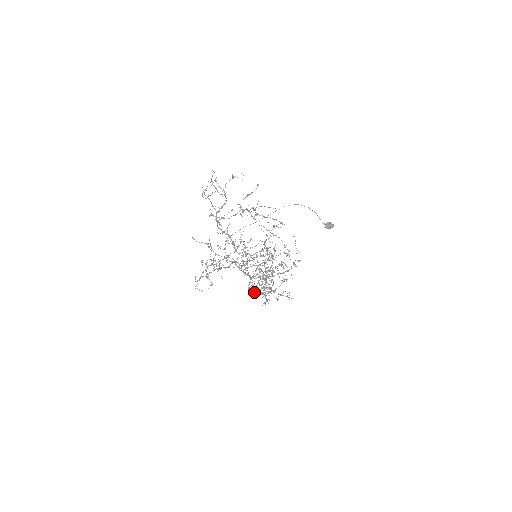
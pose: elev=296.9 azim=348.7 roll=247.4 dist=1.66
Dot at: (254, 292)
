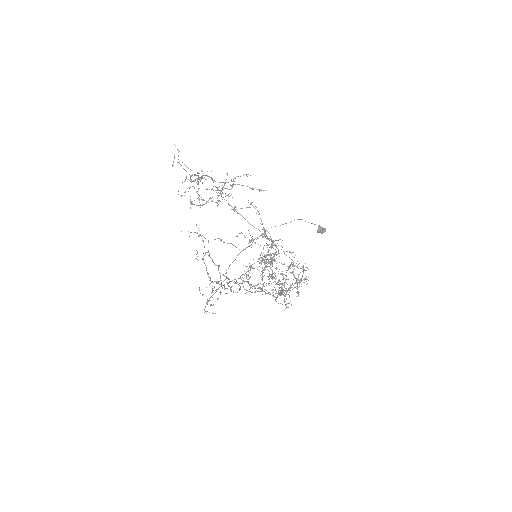
Dot at: (261, 263)
